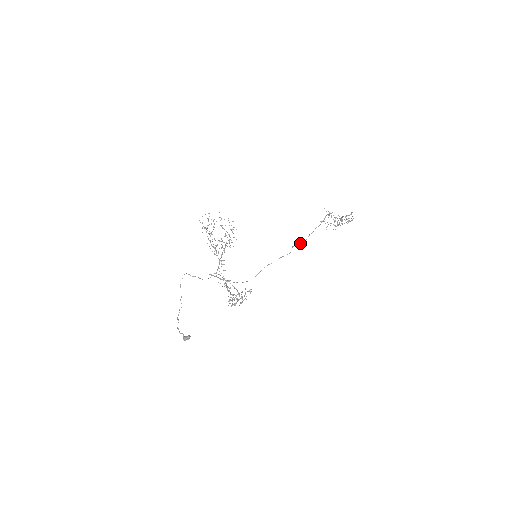
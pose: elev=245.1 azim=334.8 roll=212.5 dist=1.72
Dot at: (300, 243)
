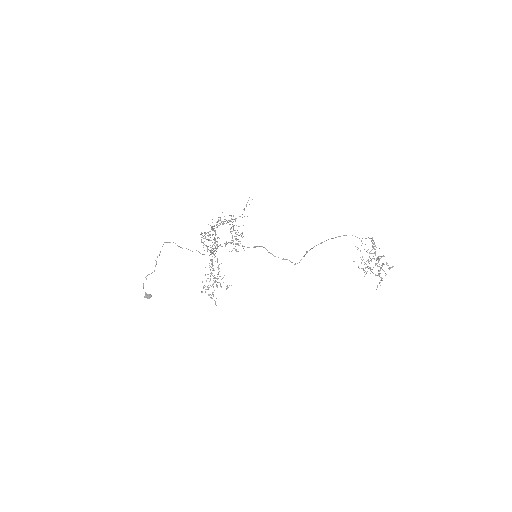
Dot at: occluded
